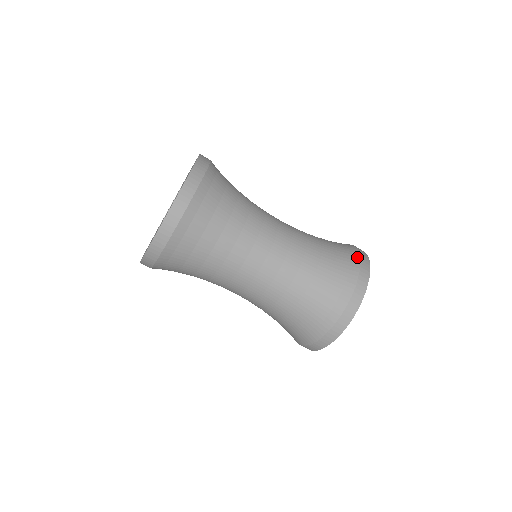
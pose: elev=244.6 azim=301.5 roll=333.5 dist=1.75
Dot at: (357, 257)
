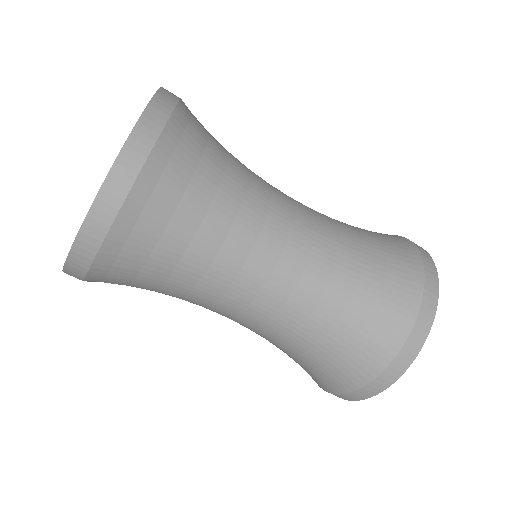
Dot at: (414, 250)
